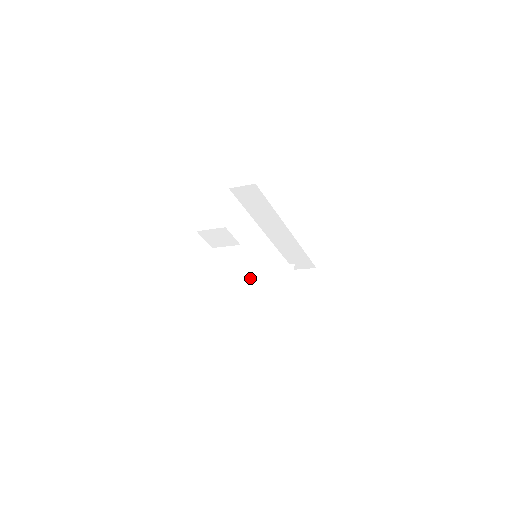
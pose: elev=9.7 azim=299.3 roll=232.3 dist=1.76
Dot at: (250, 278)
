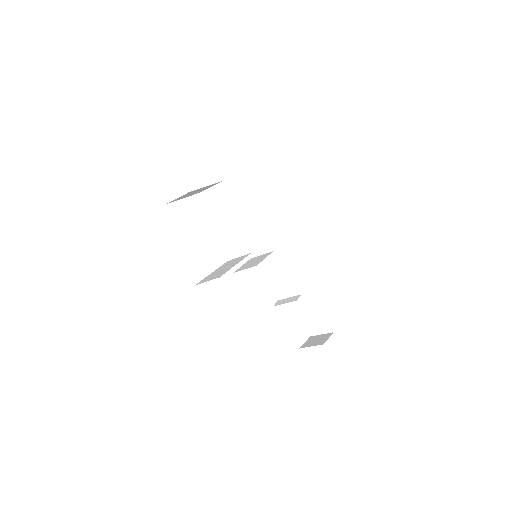
Dot at: (239, 258)
